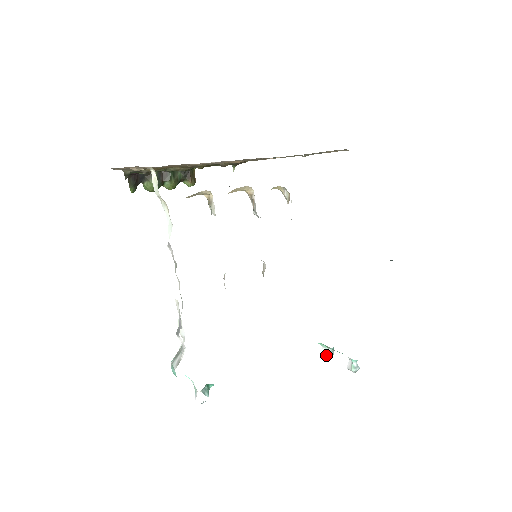
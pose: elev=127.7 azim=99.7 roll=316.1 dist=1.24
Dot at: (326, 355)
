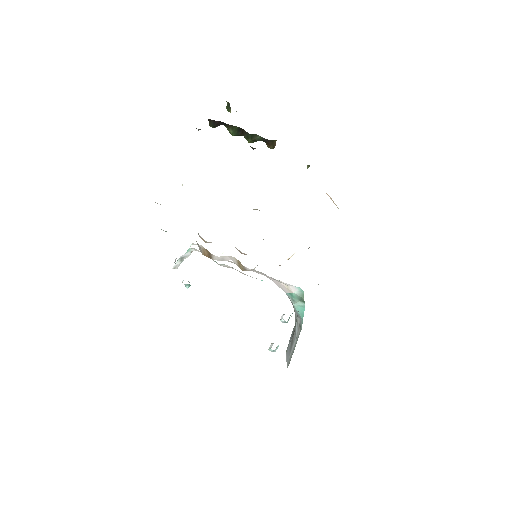
Dot at: (280, 320)
